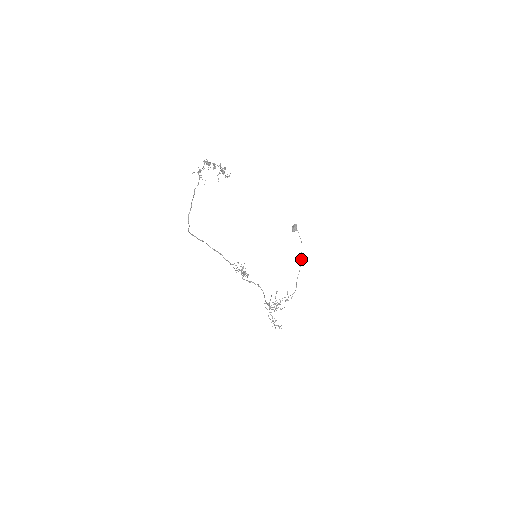
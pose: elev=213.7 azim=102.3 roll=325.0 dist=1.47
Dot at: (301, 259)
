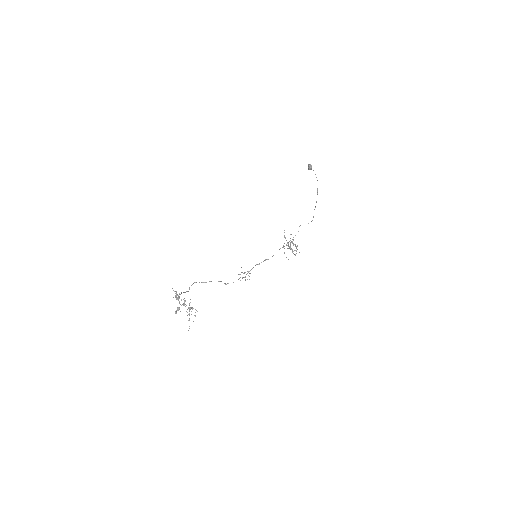
Dot at: occluded
